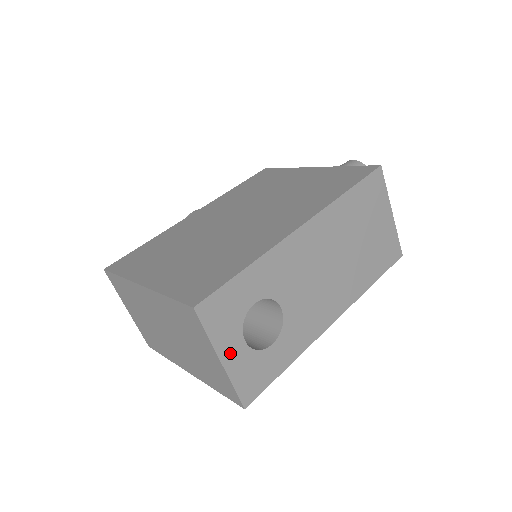
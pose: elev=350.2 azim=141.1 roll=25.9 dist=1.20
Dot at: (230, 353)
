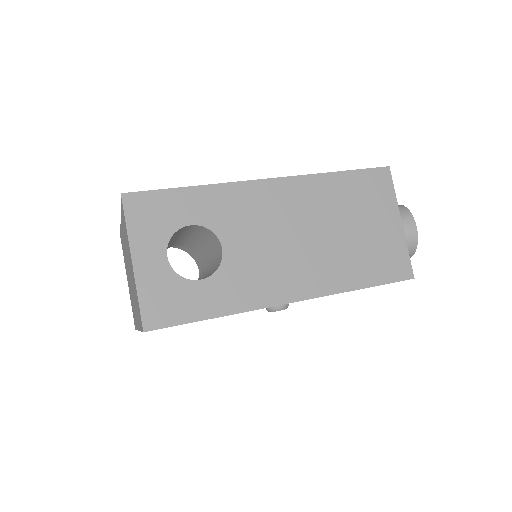
Dot at: (146, 259)
